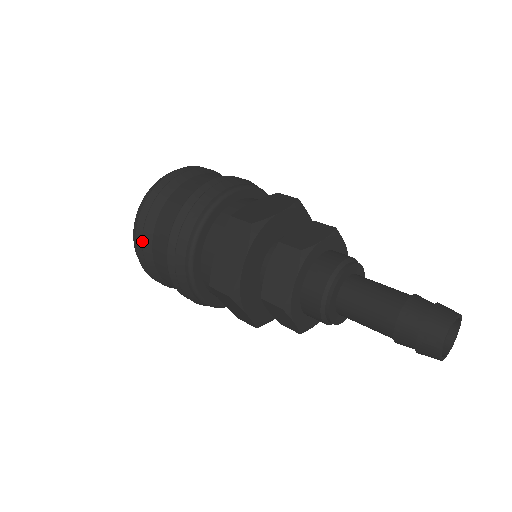
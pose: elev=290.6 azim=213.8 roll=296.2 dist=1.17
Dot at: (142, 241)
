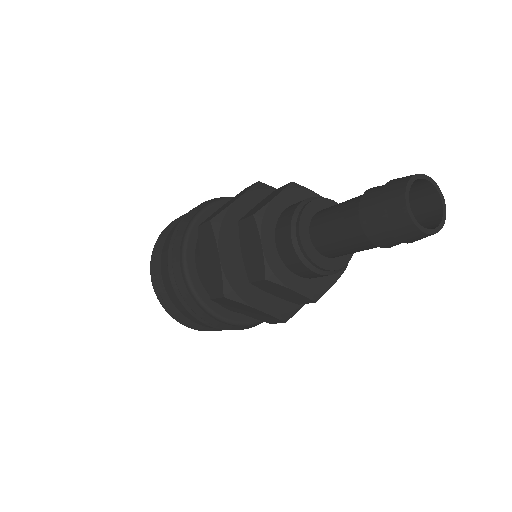
Dot at: (164, 232)
